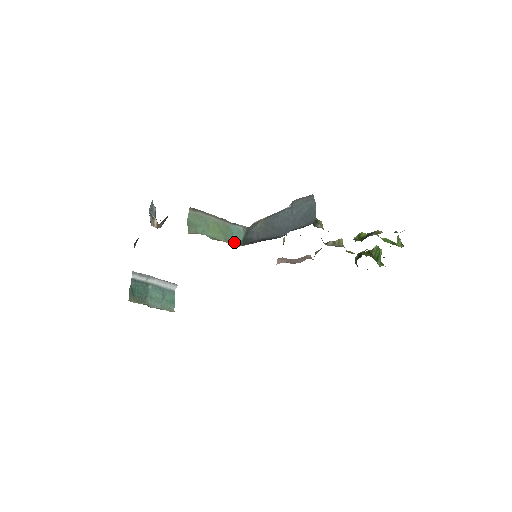
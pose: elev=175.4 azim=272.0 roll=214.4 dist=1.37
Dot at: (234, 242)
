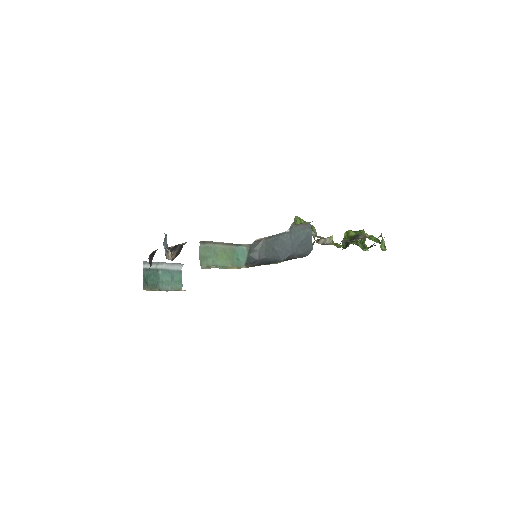
Dot at: (239, 264)
